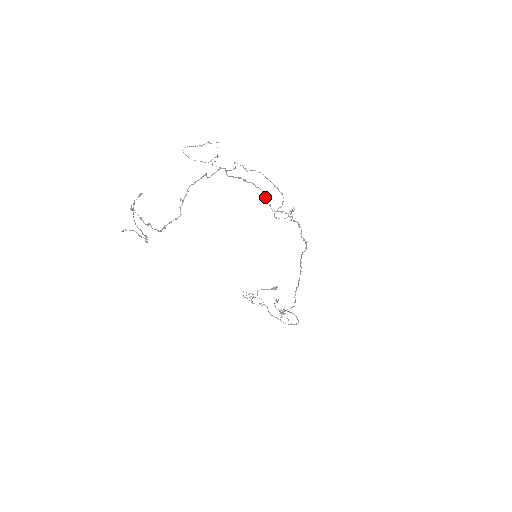
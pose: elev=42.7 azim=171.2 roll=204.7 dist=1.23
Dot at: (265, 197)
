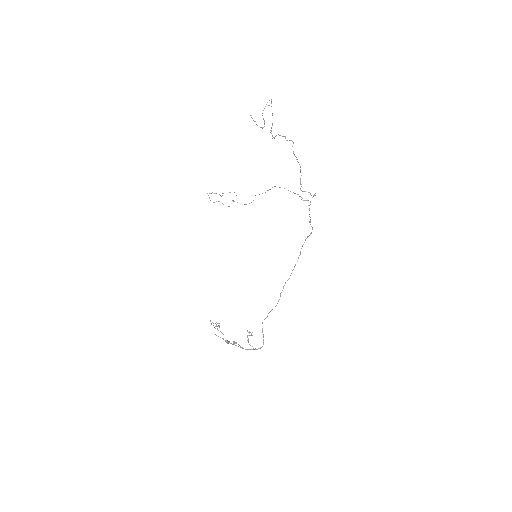
Dot at: (300, 181)
